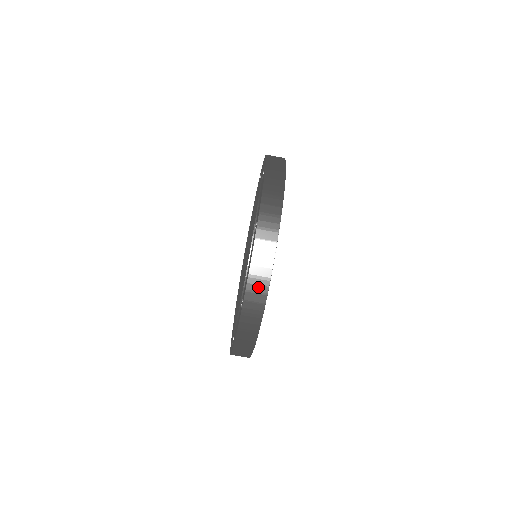
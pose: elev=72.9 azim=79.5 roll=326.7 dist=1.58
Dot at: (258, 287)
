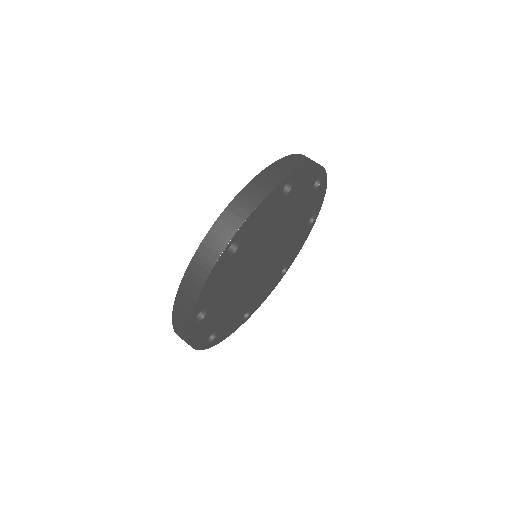
Dot at: (239, 210)
